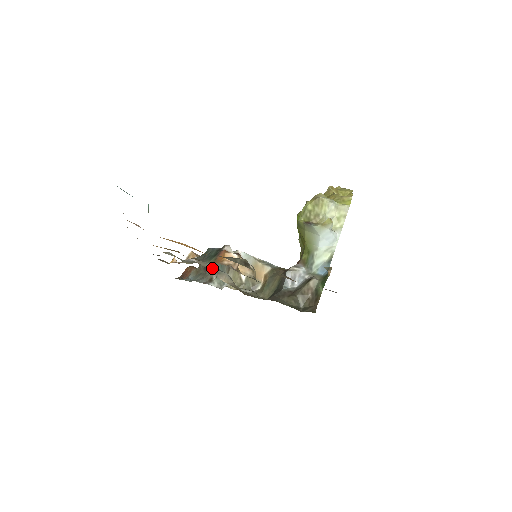
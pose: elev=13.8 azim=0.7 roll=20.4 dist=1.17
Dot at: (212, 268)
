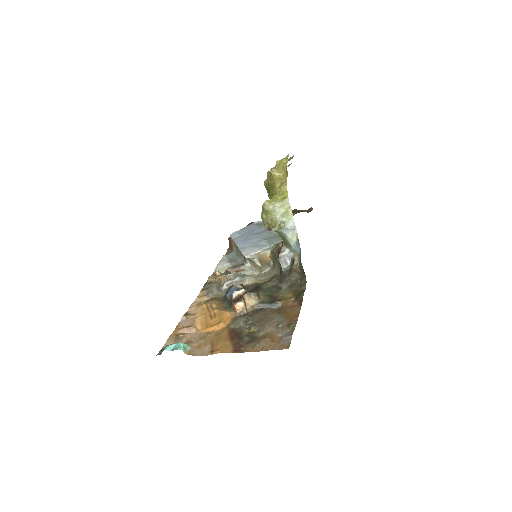
Dot at: (237, 282)
